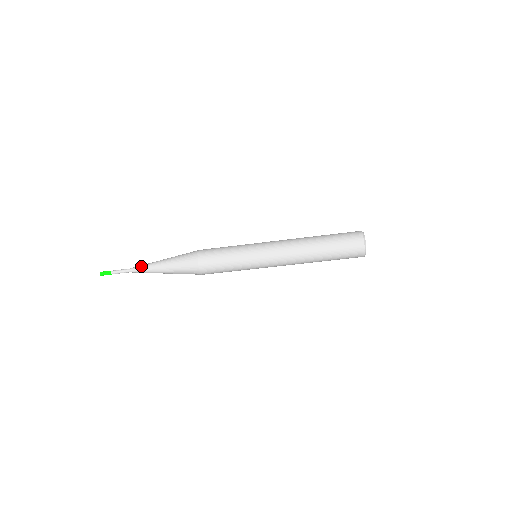
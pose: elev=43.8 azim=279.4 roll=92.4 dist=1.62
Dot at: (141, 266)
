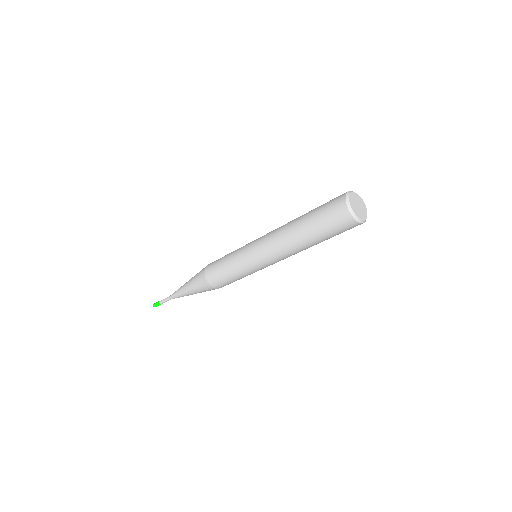
Dot at: occluded
